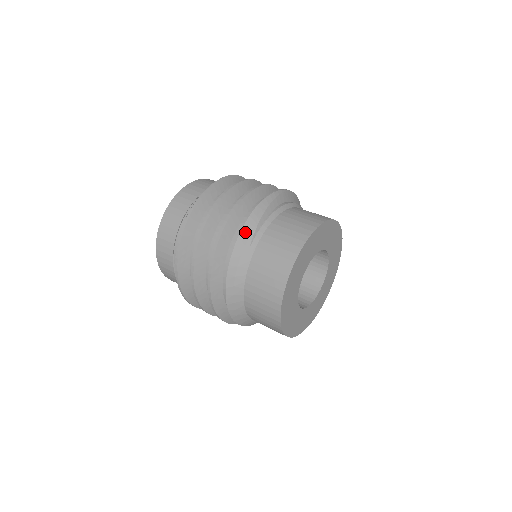
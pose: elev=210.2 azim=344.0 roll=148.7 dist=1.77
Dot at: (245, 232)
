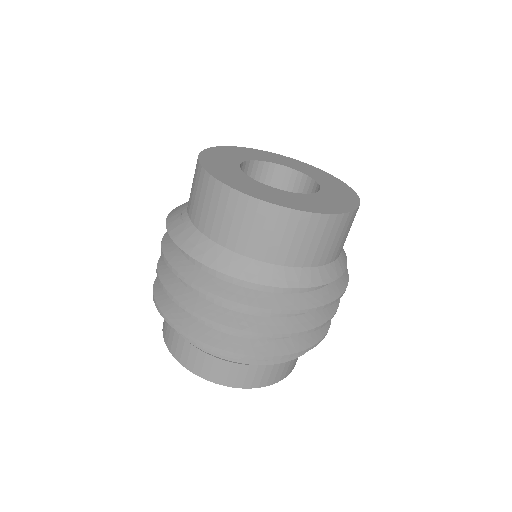
Dot at: (170, 223)
